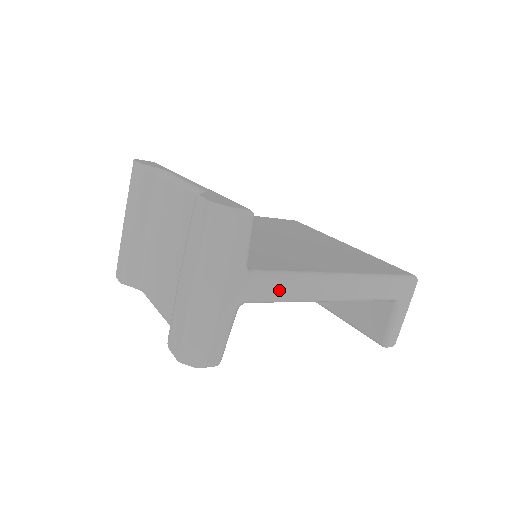
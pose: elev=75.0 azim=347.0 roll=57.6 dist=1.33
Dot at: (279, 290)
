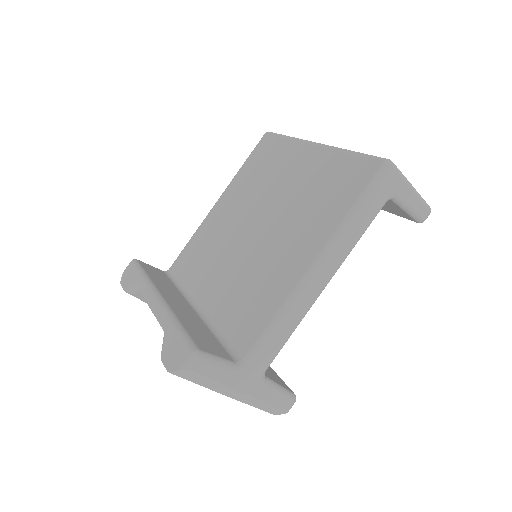
Dot at: (276, 342)
